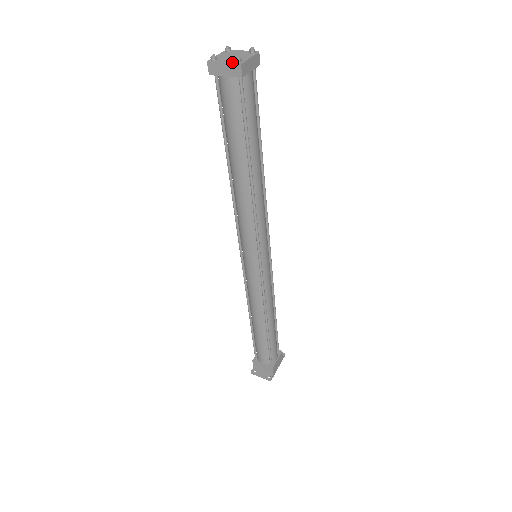
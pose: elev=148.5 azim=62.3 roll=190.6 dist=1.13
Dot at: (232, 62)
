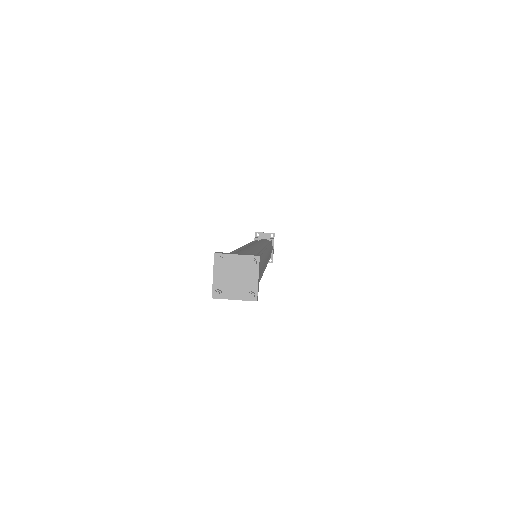
Dot at: (244, 297)
